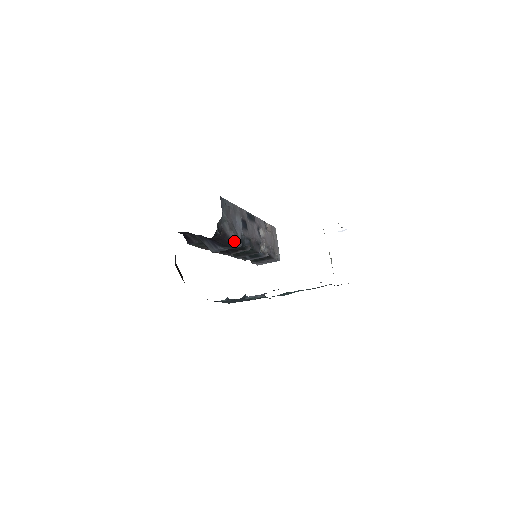
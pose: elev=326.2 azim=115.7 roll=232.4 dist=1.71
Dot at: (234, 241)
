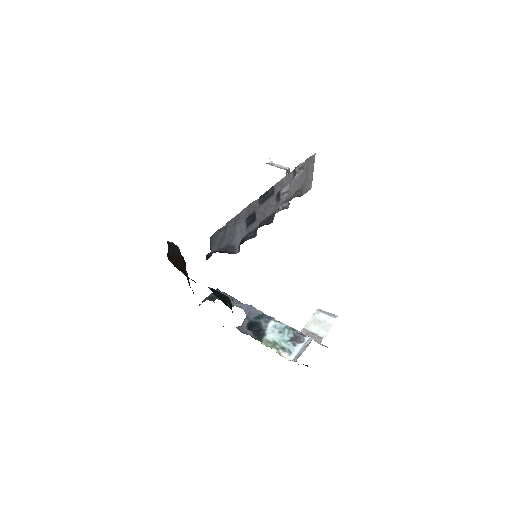
Dot at: (230, 252)
